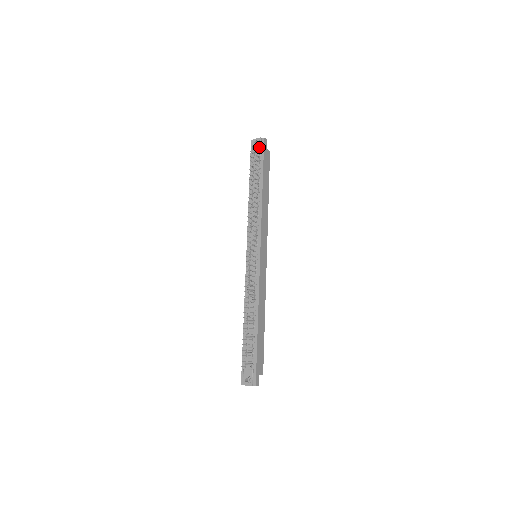
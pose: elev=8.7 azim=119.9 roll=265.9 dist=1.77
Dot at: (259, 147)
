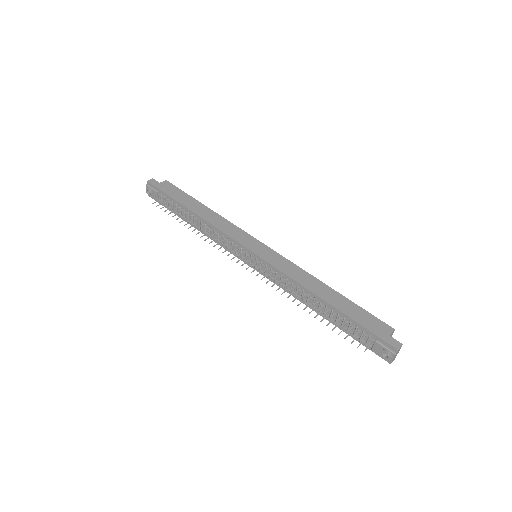
Dot at: (153, 192)
